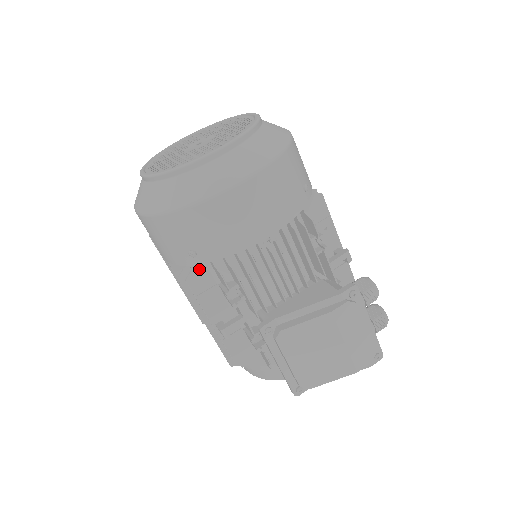
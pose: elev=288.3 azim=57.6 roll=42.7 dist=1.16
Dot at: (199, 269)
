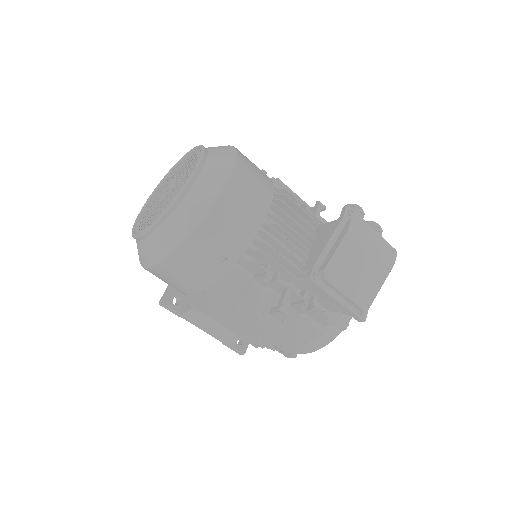
Dot at: (232, 274)
